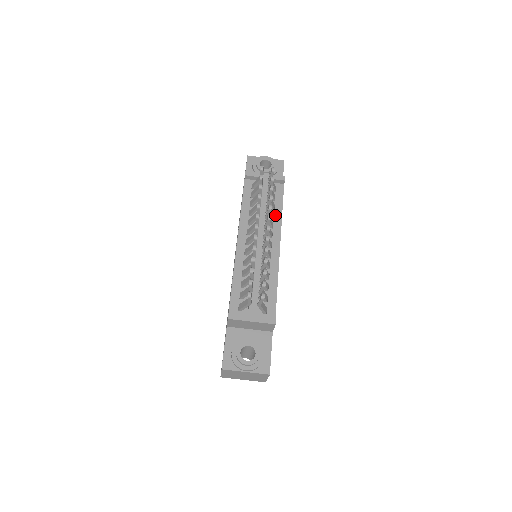
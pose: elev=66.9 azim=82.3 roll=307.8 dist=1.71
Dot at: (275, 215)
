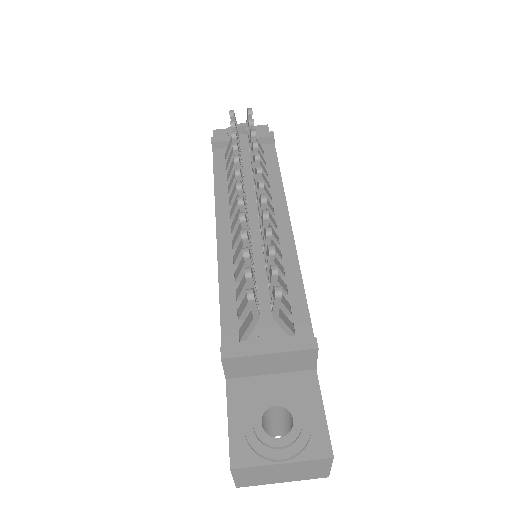
Dot at: (271, 183)
